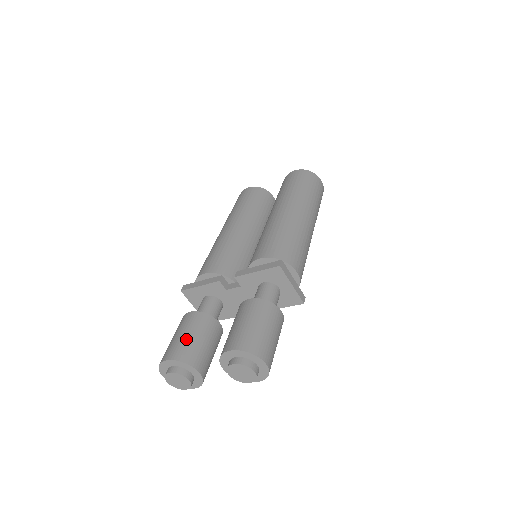
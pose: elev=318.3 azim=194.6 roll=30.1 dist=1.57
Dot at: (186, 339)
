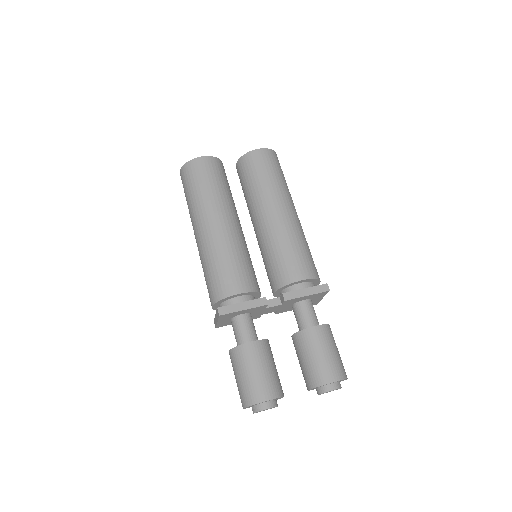
Dot at: (270, 374)
